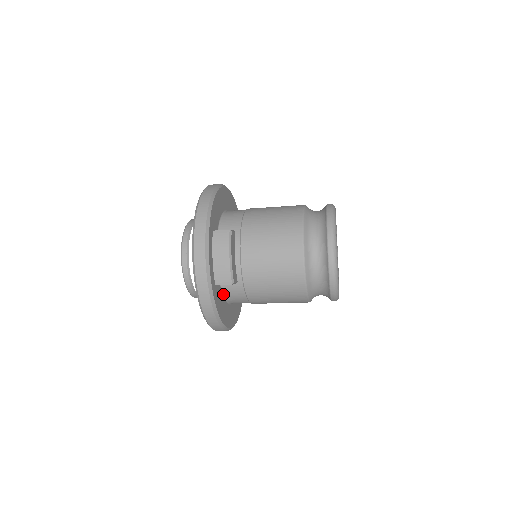
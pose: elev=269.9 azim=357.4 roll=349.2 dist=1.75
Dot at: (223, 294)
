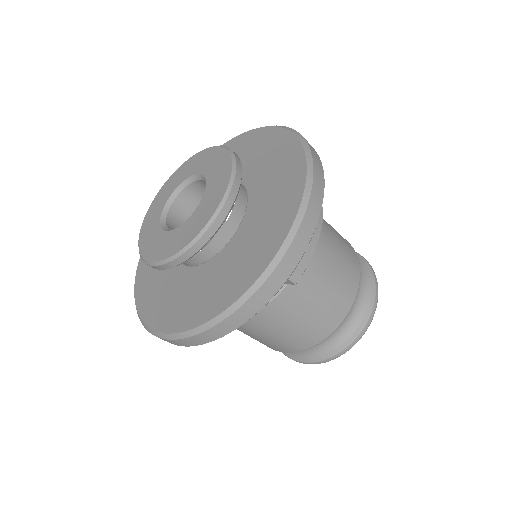
Dot at: occluded
